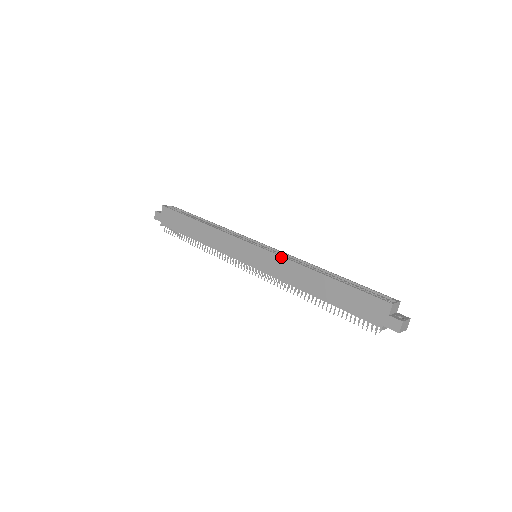
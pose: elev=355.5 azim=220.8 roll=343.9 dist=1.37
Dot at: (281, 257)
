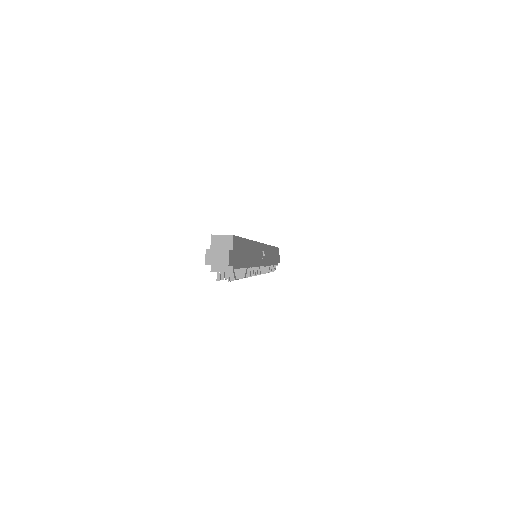
Dot at: occluded
